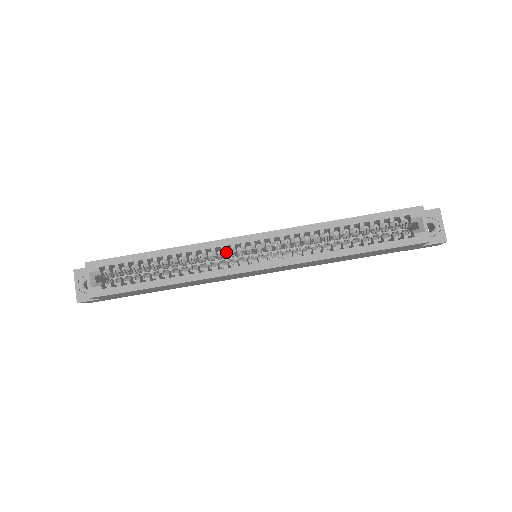
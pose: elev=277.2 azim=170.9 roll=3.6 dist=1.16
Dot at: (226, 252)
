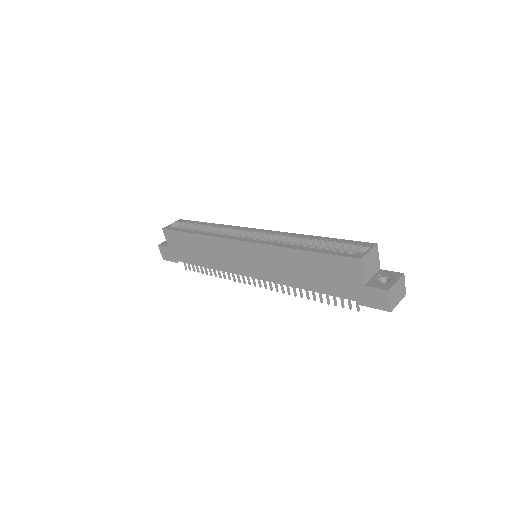
Dot at: (240, 235)
